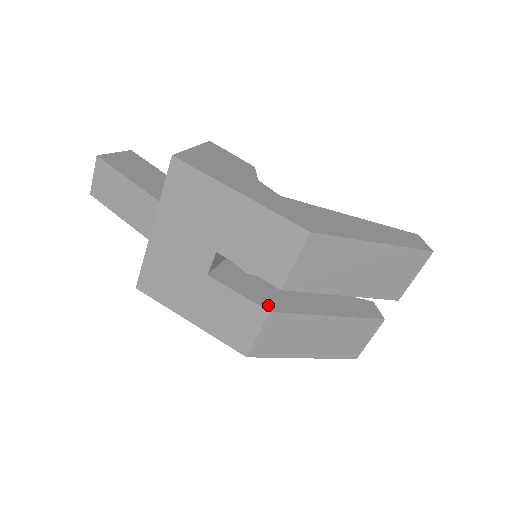
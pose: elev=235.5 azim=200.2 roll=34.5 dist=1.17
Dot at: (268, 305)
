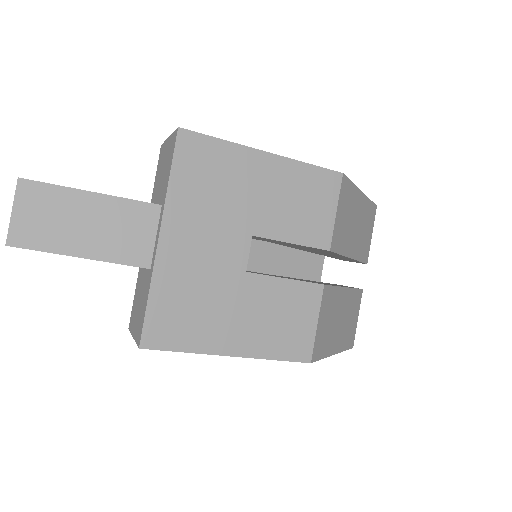
Dot at: occluded
